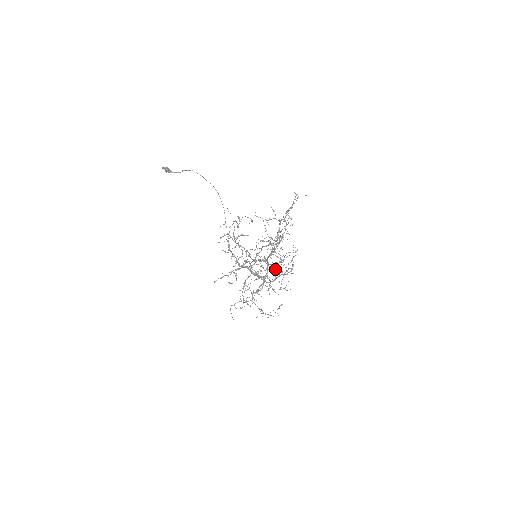
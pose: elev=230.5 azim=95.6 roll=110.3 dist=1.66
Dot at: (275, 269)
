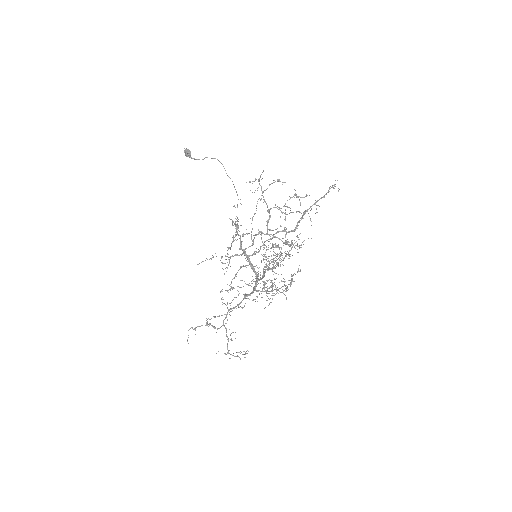
Dot at: occluded
